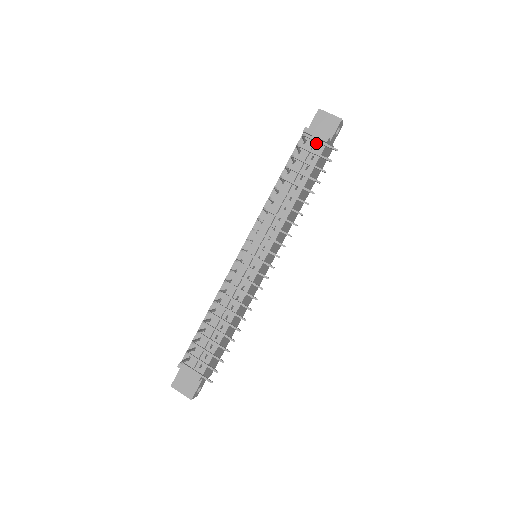
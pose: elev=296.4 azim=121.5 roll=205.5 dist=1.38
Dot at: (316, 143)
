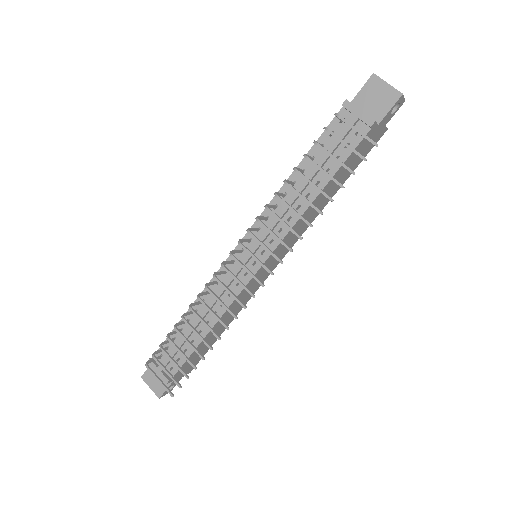
Dot at: (356, 125)
